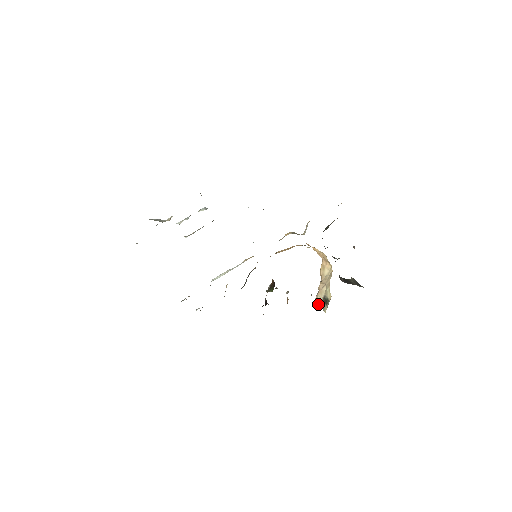
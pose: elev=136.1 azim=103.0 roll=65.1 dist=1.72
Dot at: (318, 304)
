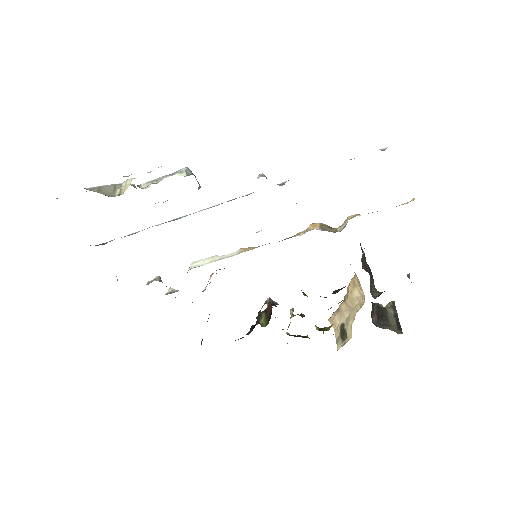
Dot at: (333, 326)
